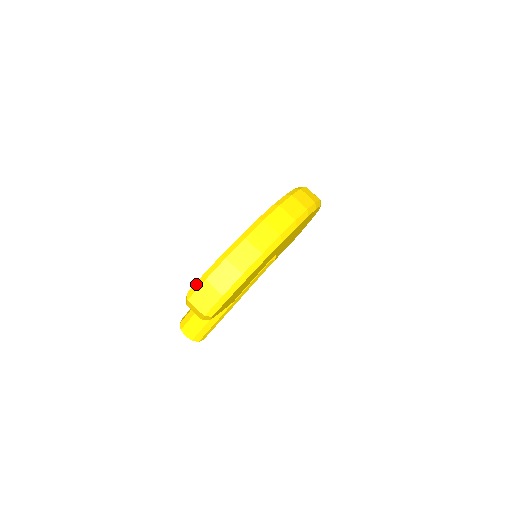
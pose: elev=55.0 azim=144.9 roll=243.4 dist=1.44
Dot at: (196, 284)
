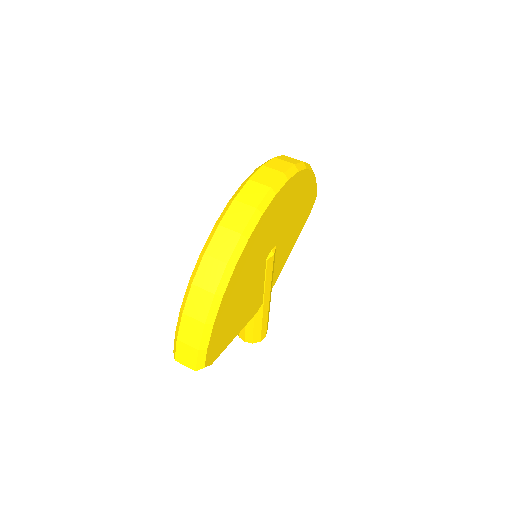
Dot at: (174, 343)
